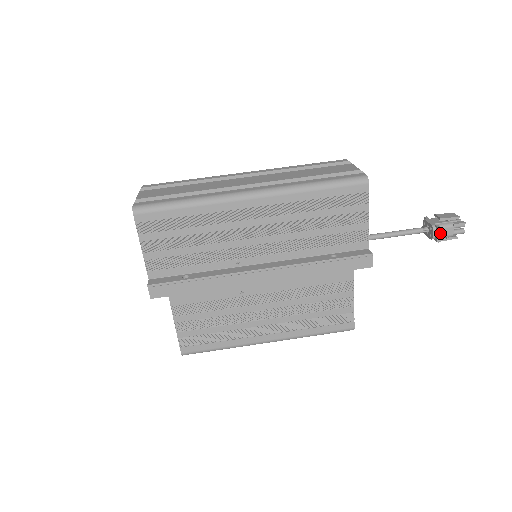
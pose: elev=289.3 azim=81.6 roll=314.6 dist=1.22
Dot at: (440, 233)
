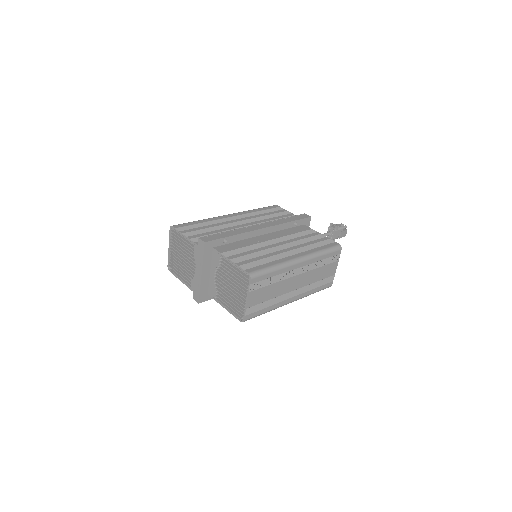
Dot at: (335, 227)
